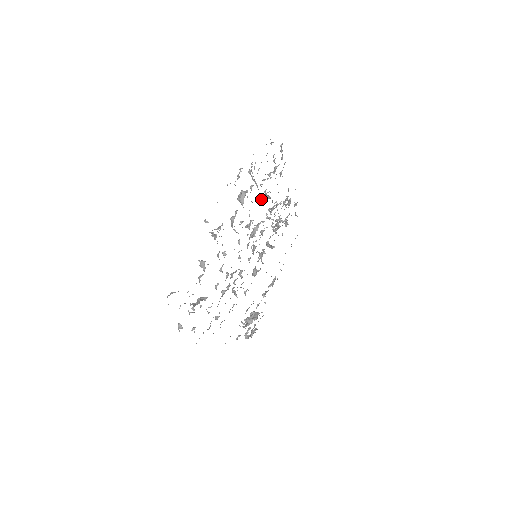
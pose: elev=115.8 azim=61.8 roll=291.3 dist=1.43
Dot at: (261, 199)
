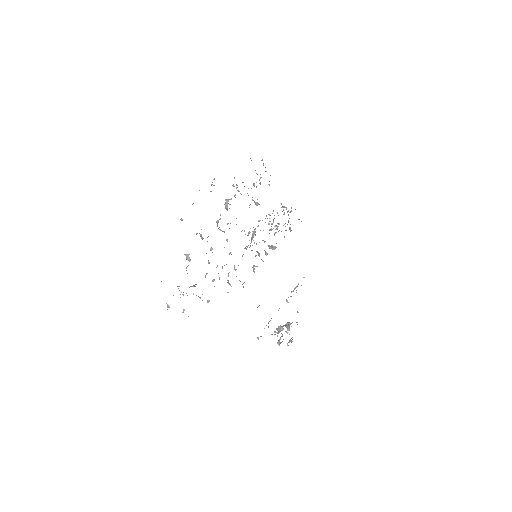
Dot at: occluded
